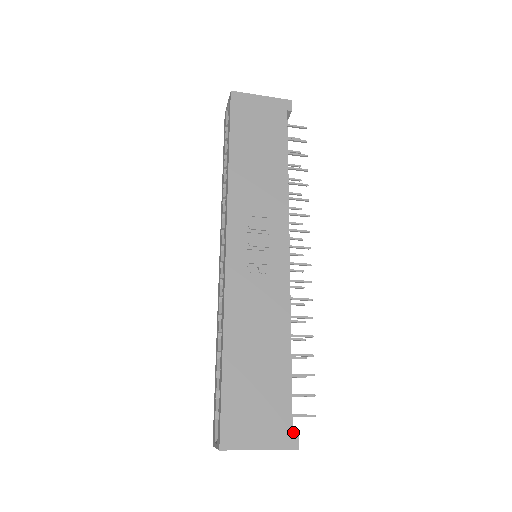
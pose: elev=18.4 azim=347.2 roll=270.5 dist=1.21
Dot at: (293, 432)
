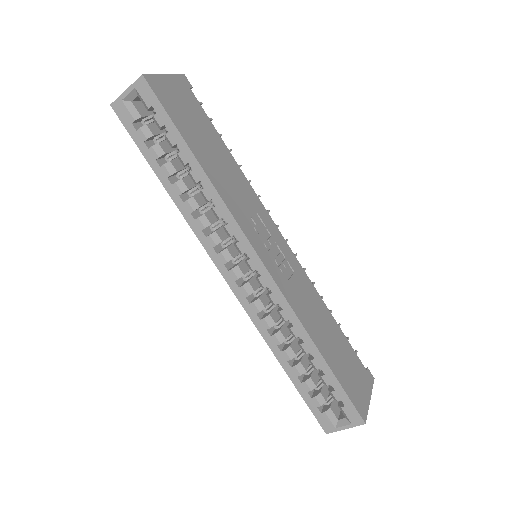
Dot at: (367, 371)
